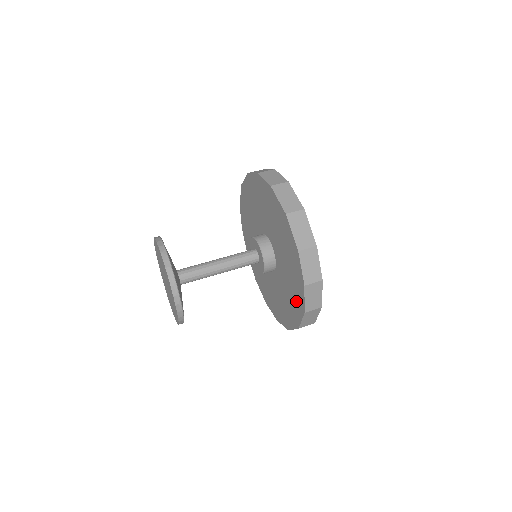
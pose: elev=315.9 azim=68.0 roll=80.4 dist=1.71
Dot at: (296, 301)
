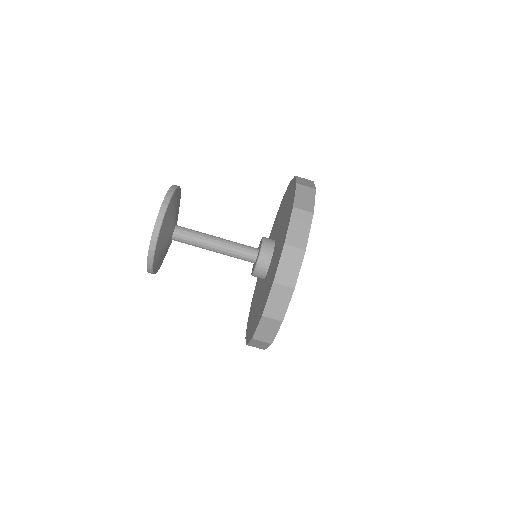
Dot at: (251, 309)
